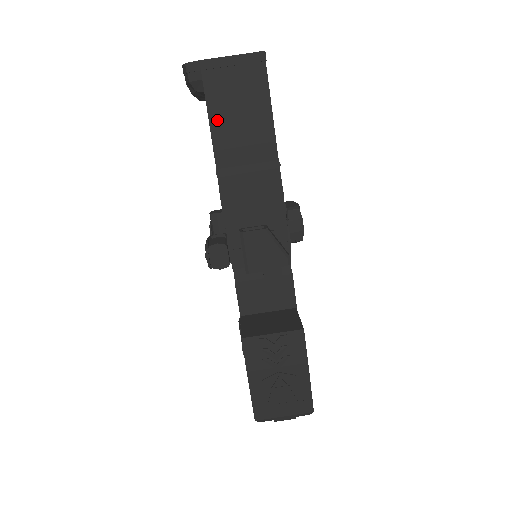
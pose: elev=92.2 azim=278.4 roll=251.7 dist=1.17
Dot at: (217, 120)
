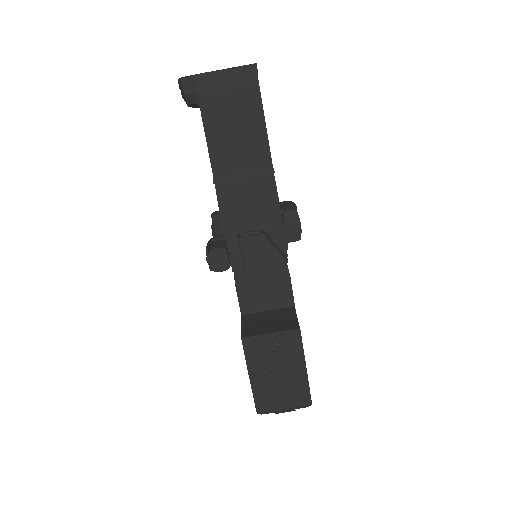
Dot at: (212, 131)
